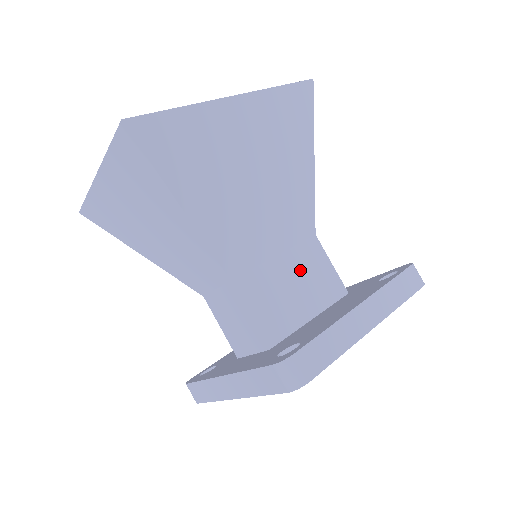
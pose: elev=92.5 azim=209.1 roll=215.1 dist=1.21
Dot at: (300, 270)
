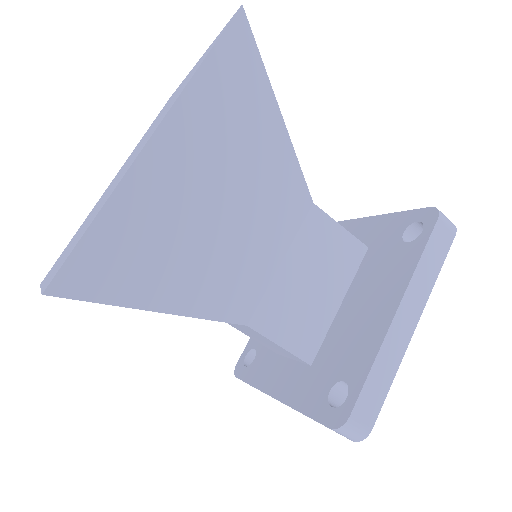
Dot at: (311, 260)
